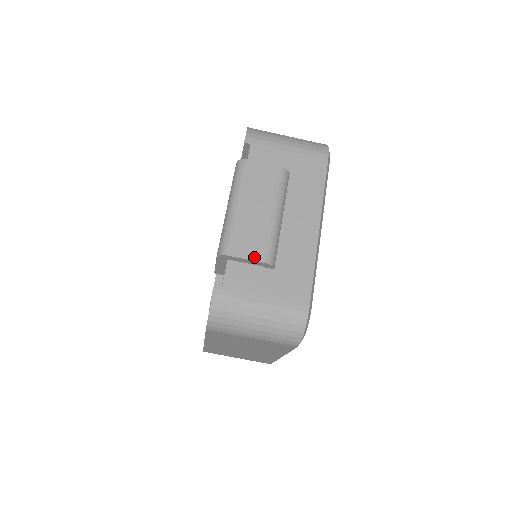
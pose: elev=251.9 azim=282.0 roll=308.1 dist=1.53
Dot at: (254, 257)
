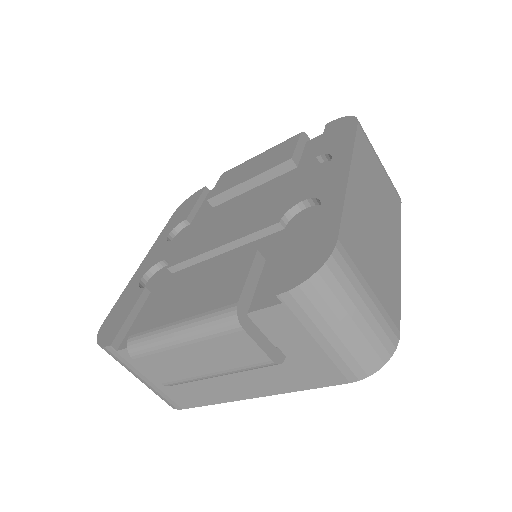
Dot at: (156, 376)
